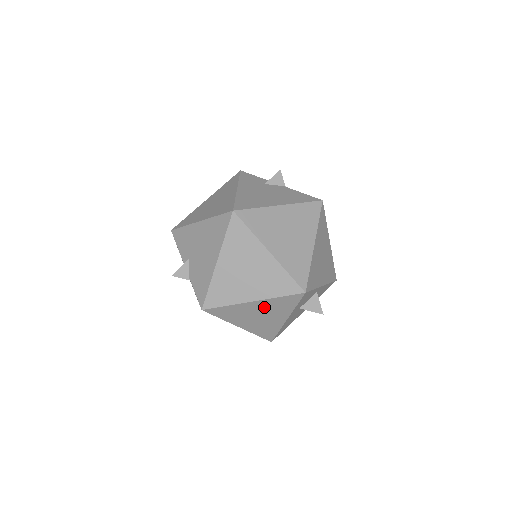
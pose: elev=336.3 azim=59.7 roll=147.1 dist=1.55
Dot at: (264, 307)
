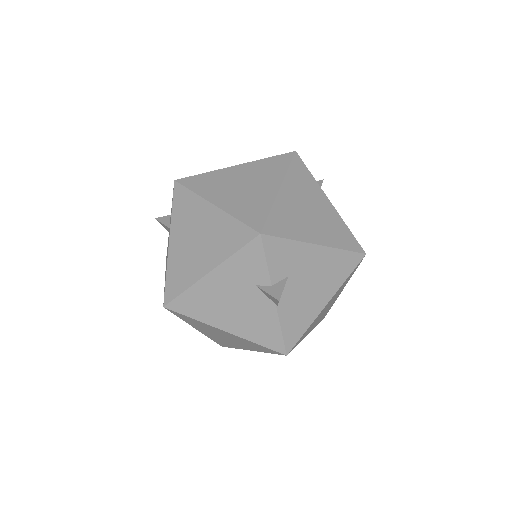
Dot at: occluded
